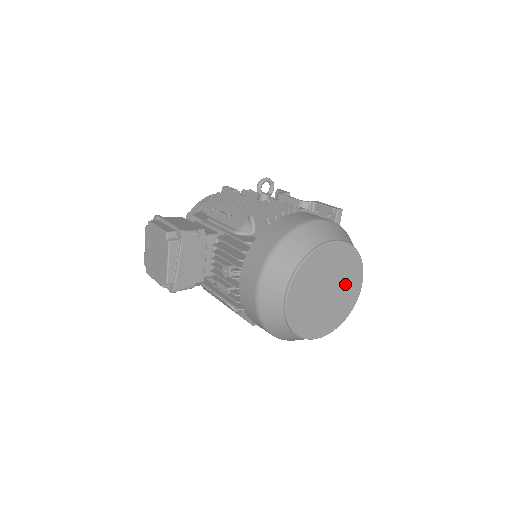
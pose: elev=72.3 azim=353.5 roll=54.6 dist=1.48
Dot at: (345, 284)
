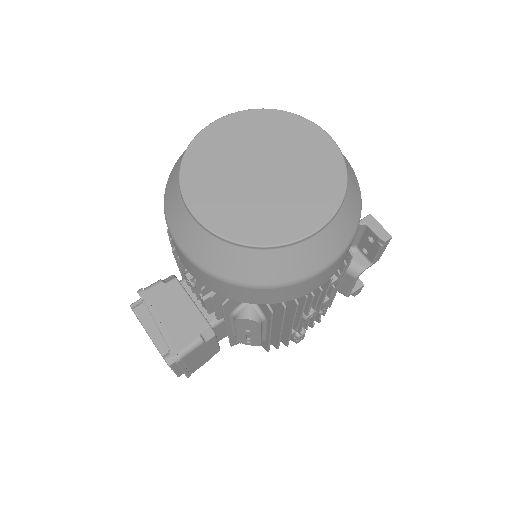
Dot at: (290, 149)
